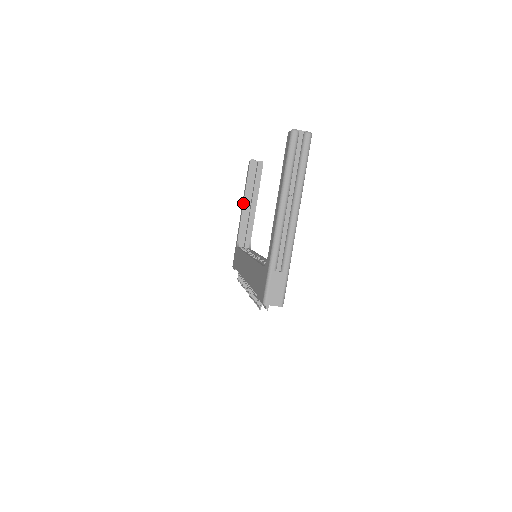
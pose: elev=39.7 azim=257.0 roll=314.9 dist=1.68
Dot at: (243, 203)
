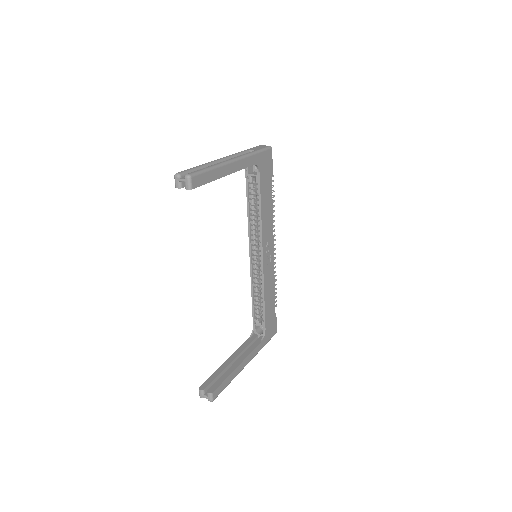
Dot at: occluded
